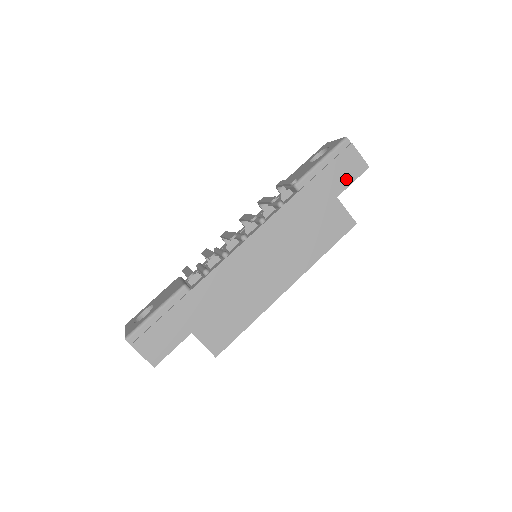
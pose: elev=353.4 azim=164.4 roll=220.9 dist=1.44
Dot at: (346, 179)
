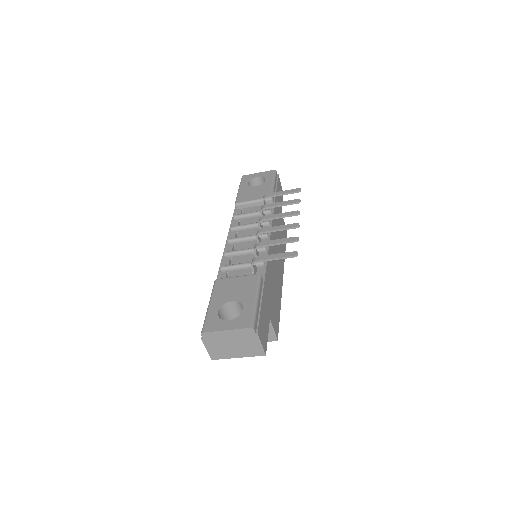
Dot at: (281, 199)
